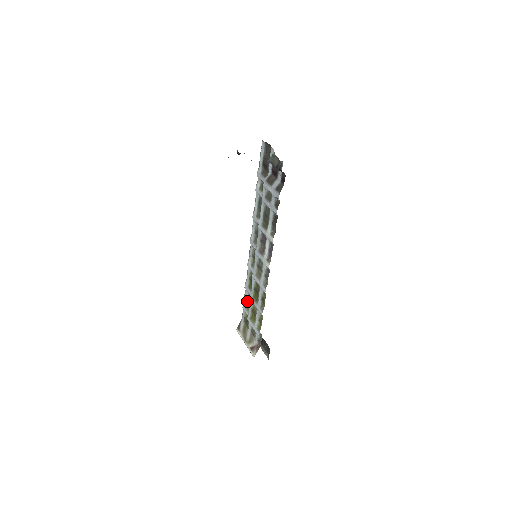
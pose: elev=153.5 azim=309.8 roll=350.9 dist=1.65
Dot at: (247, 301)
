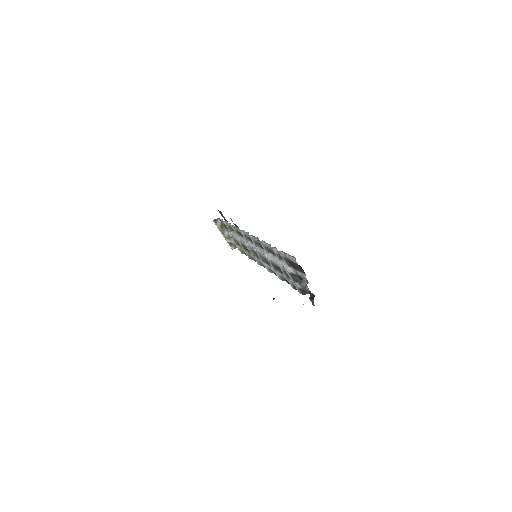
Dot at: (230, 227)
